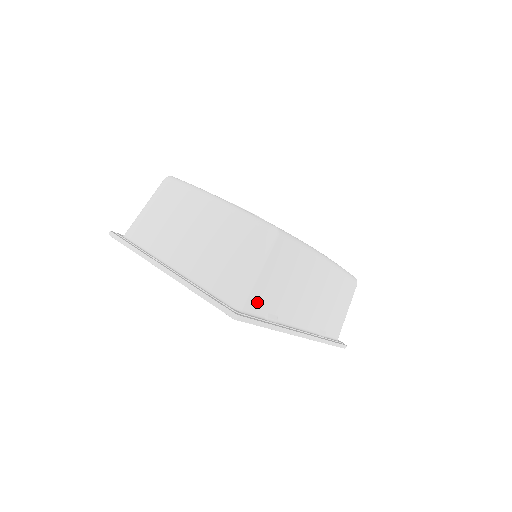
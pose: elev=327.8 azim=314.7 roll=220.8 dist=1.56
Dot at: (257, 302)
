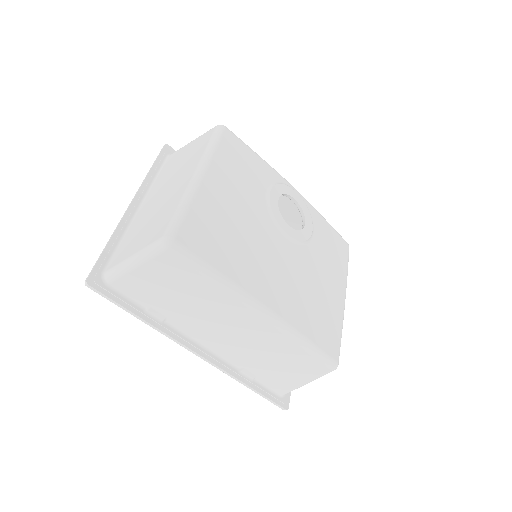
Dot at: (133, 289)
